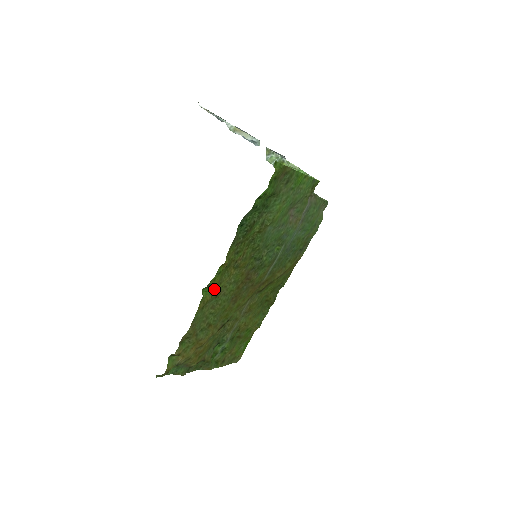
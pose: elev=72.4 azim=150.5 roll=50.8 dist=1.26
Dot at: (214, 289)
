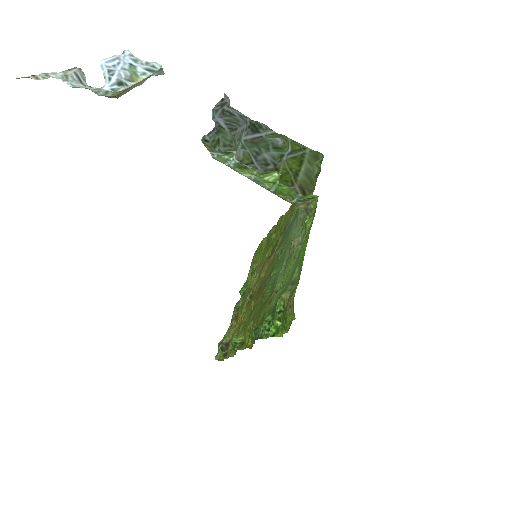
Dot at: (242, 338)
